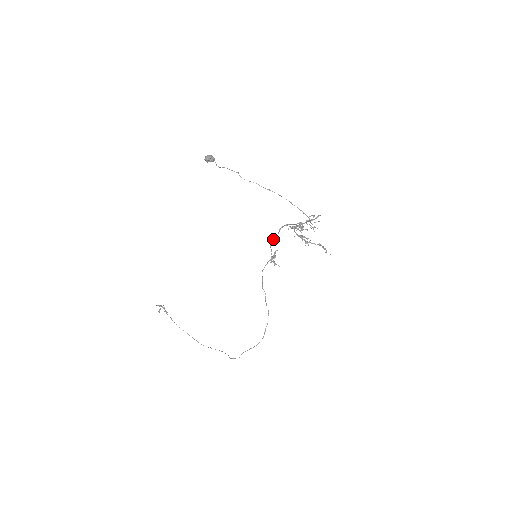
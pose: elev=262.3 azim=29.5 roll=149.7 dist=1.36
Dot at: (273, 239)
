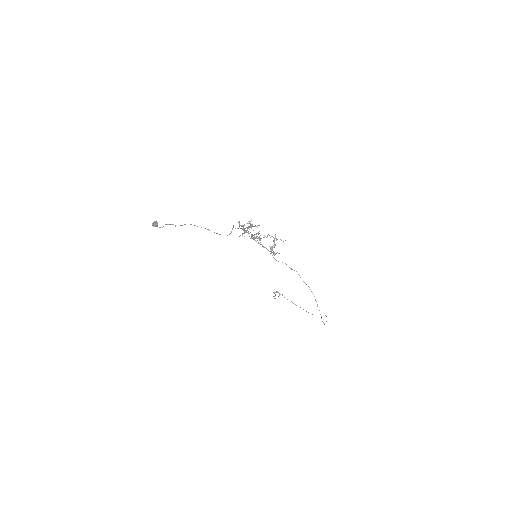
Dot at: (253, 239)
